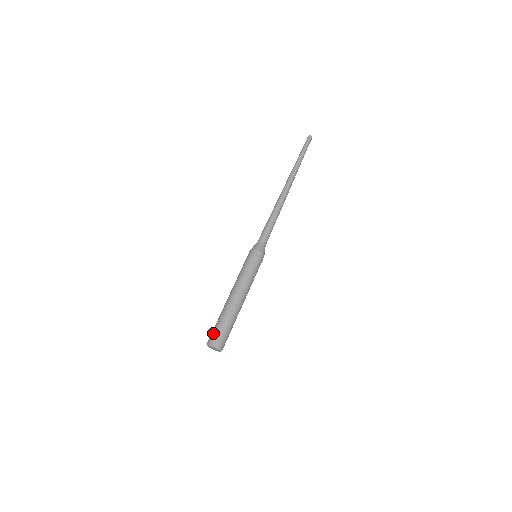
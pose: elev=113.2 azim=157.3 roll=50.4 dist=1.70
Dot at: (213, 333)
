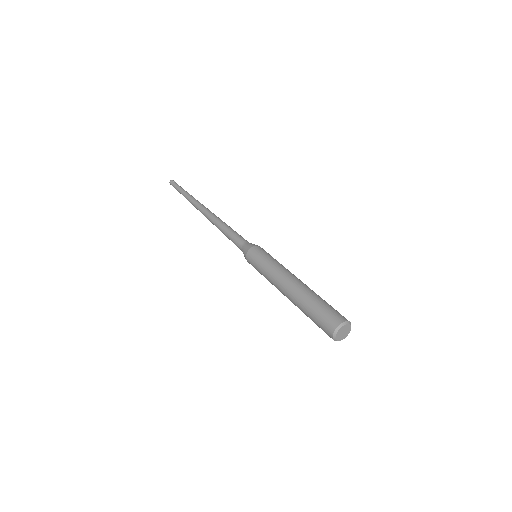
Dot at: (329, 314)
